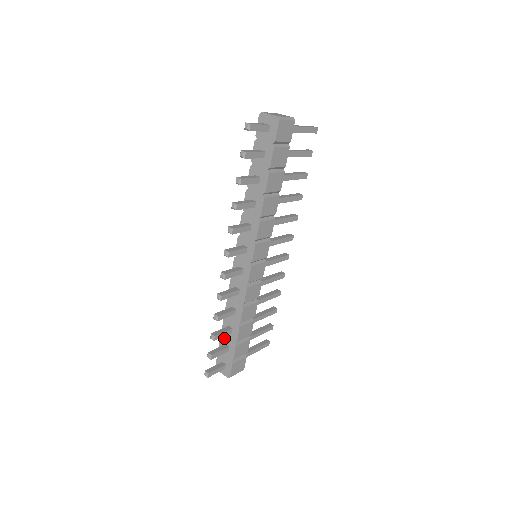
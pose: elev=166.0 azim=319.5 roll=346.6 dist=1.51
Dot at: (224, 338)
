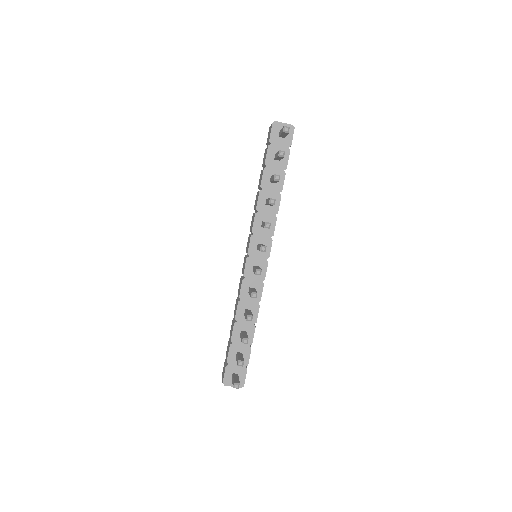
Dot at: (235, 346)
